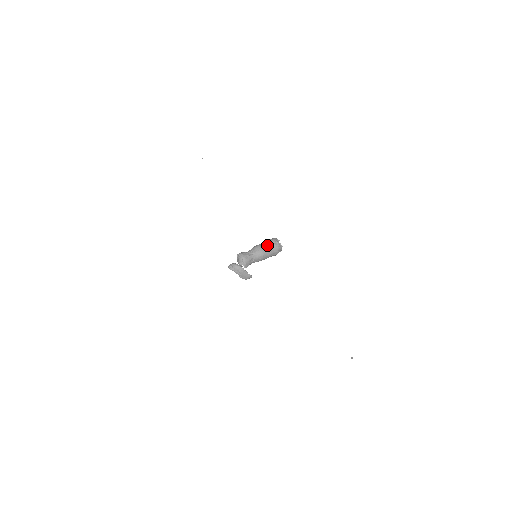
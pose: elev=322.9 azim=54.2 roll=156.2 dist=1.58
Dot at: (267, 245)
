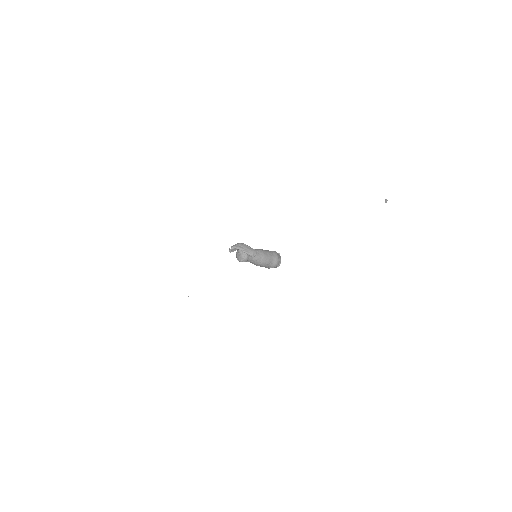
Dot at: occluded
